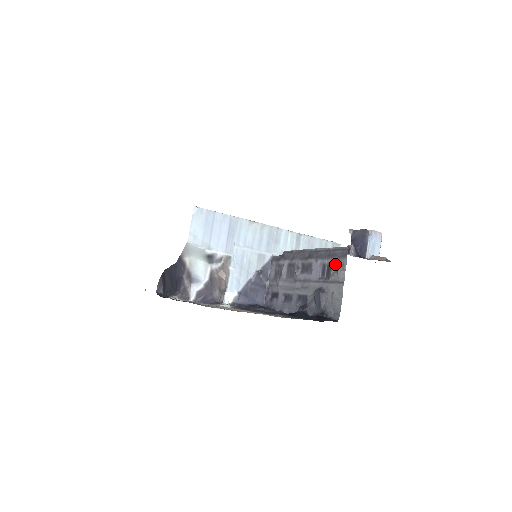
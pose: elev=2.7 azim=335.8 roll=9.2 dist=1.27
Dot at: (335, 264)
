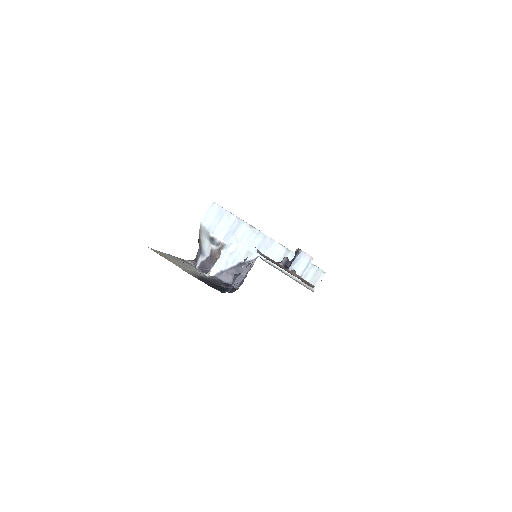
Dot at: occluded
